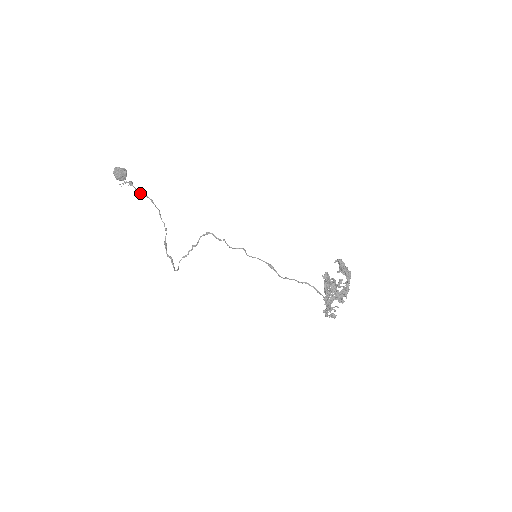
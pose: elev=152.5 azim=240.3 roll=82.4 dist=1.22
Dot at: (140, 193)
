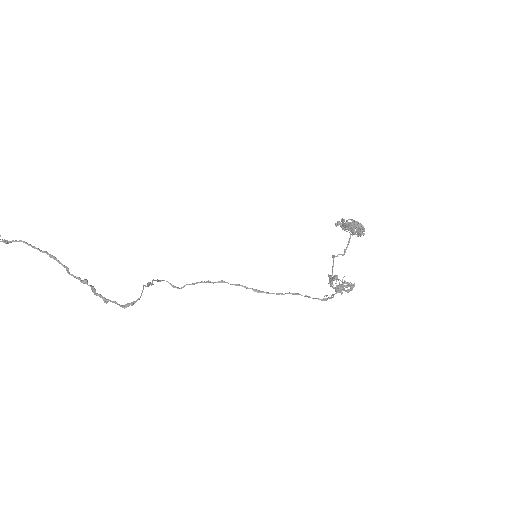
Dot at: (32, 246)
